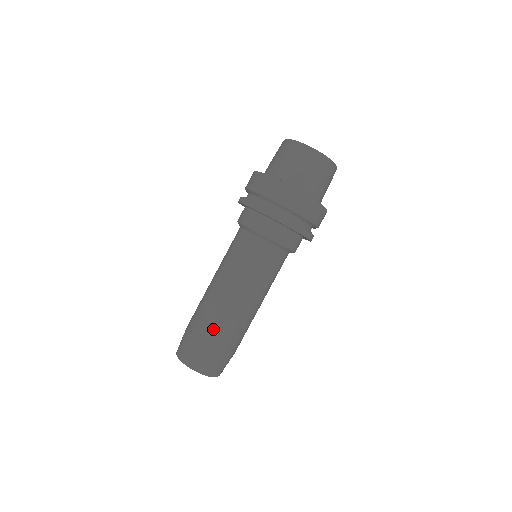
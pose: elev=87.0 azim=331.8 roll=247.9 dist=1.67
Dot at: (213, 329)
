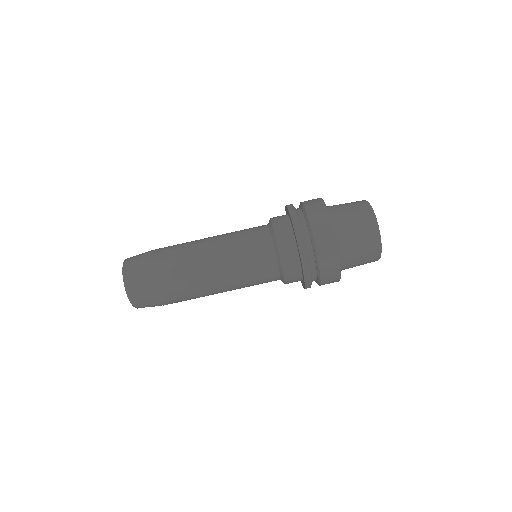
Dot at: (168, 257)
